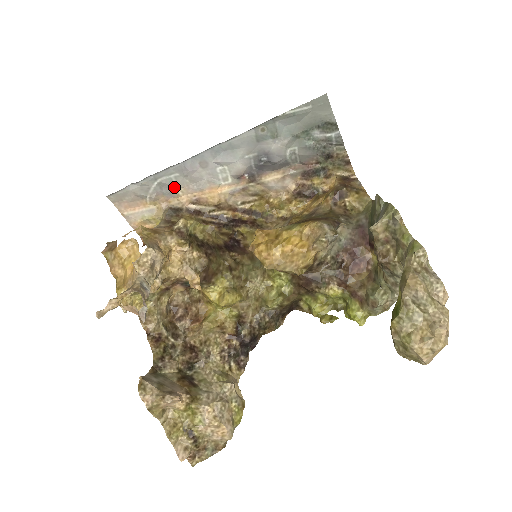
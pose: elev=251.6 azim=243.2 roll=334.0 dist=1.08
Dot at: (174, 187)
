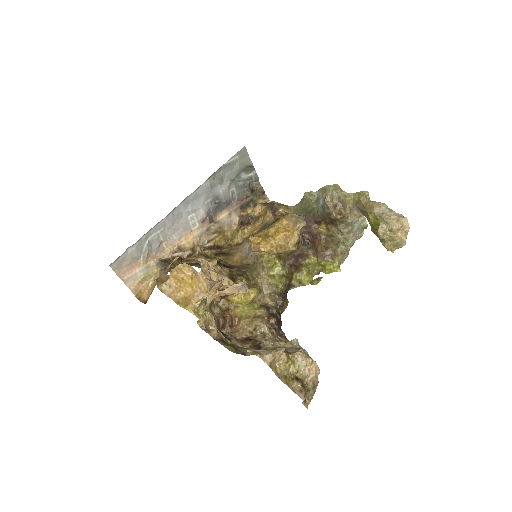
Dot at: (160, 241)
